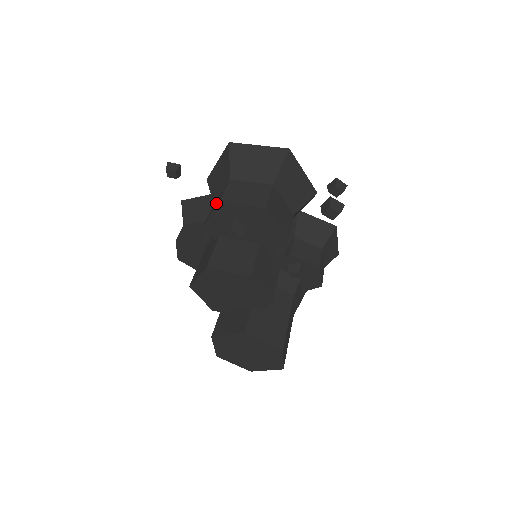
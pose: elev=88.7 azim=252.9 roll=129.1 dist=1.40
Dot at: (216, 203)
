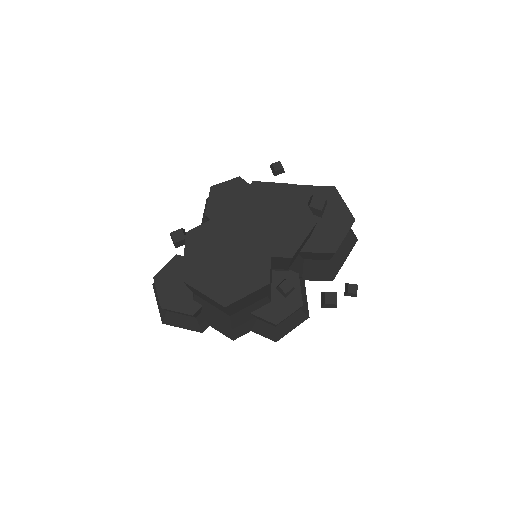
Dot at: occluded
